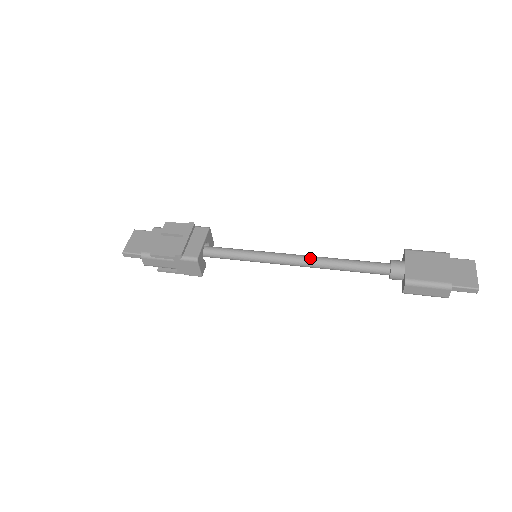
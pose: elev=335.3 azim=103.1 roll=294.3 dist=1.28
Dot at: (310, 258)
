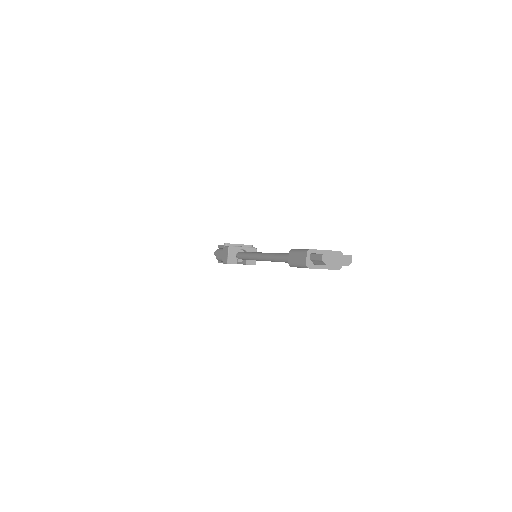
Dot at: occluded
